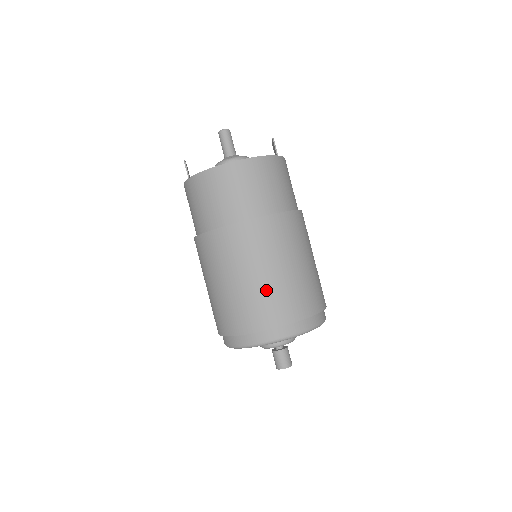
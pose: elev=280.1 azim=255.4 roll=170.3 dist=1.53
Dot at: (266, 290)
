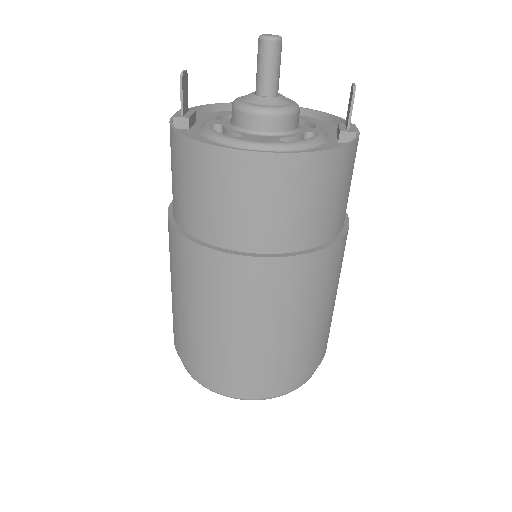
Dot at: (240, 349)
